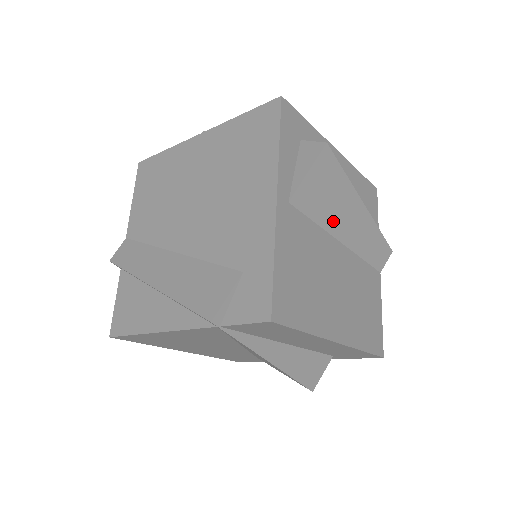
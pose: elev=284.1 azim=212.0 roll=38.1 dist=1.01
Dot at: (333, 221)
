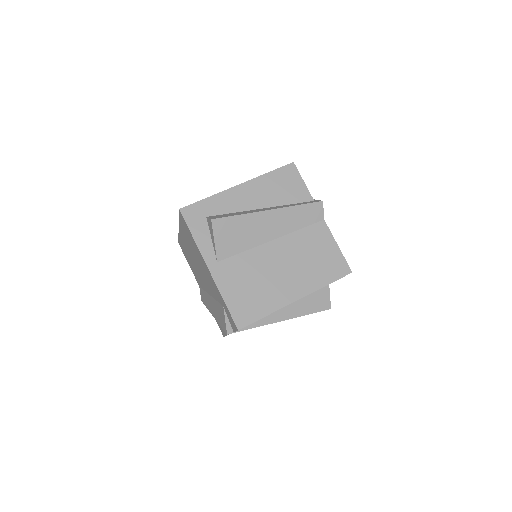
Dot at: (255, 239)
